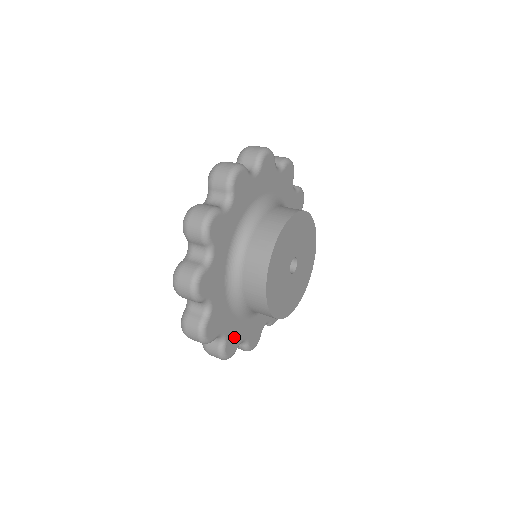
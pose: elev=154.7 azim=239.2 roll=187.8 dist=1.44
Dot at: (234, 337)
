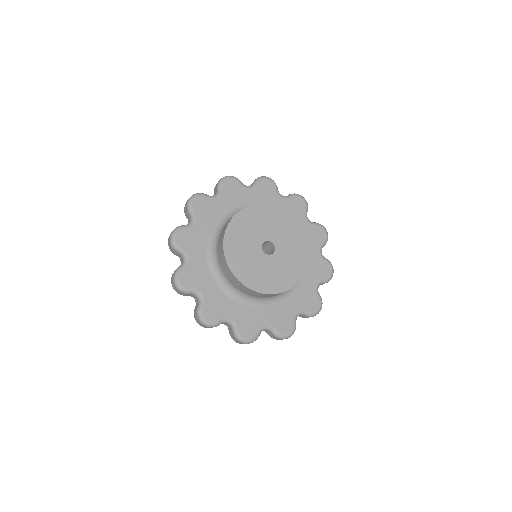
Dot at: (191, 239)
